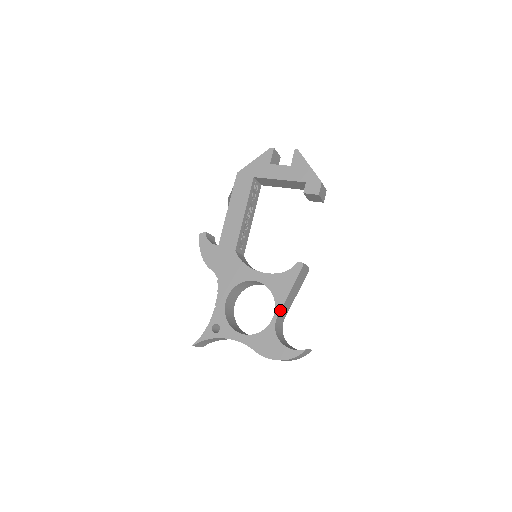
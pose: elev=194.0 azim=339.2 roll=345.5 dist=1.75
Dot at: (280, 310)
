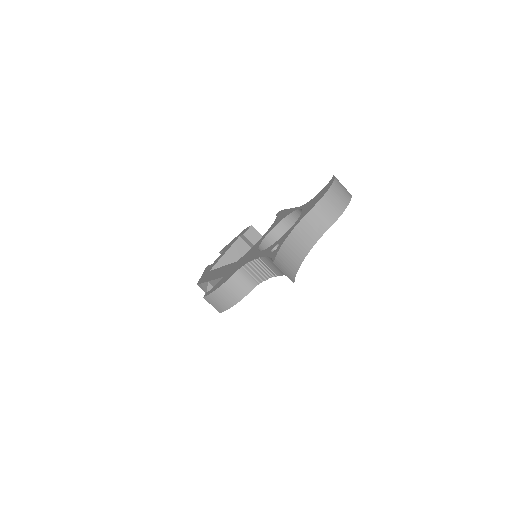
Dot at: (297, 207)
